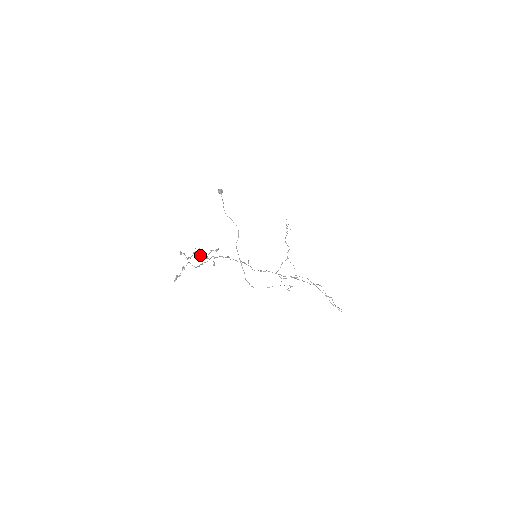
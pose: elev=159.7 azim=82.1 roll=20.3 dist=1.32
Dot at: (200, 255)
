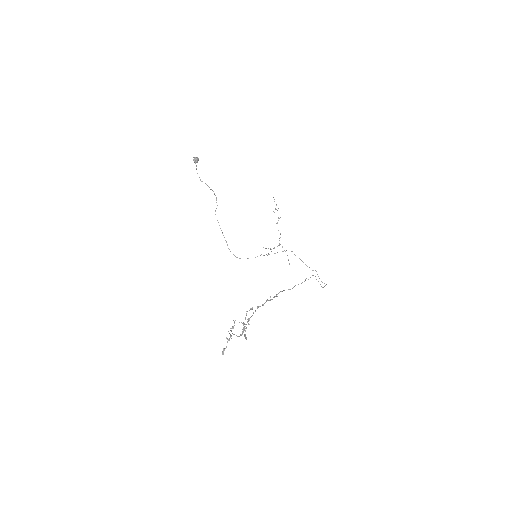
Dot at: (244, 327)
